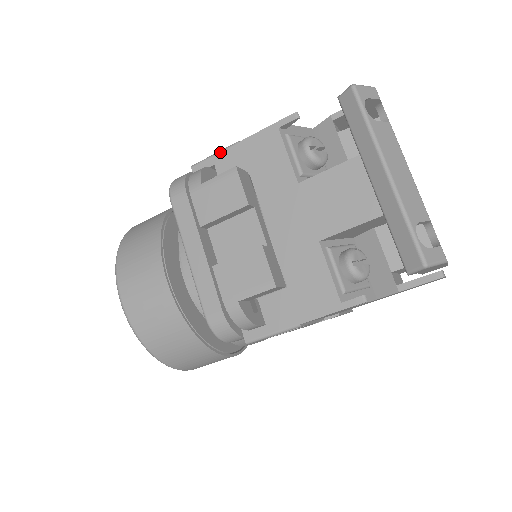
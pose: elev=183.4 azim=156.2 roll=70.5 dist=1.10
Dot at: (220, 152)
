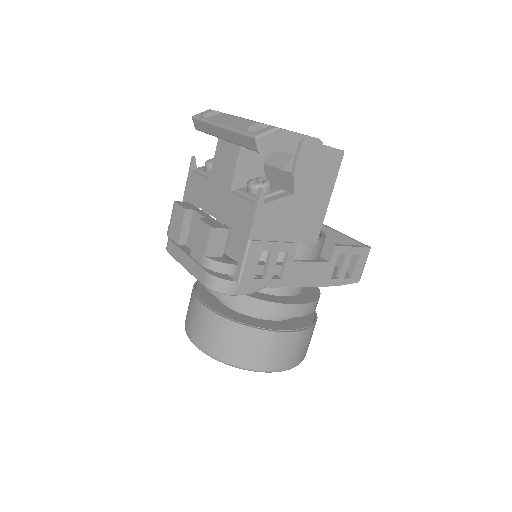
Dot at: occluded
